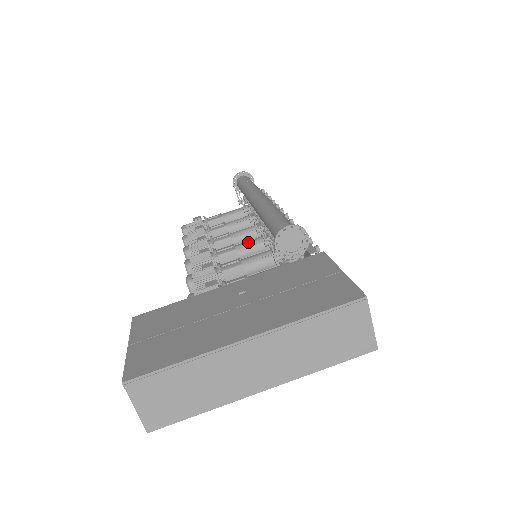
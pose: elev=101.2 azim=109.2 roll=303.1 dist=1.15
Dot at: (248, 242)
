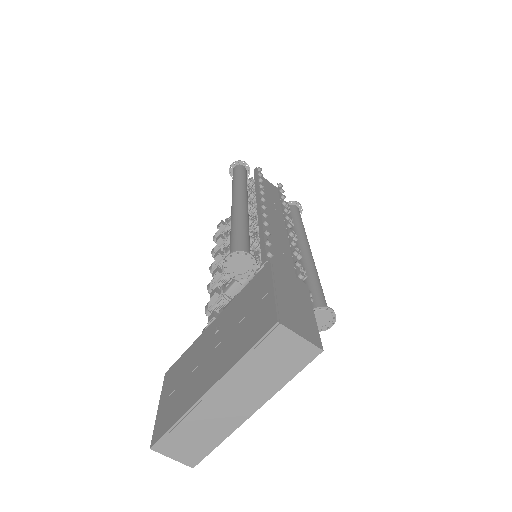
Dot at: occluded
